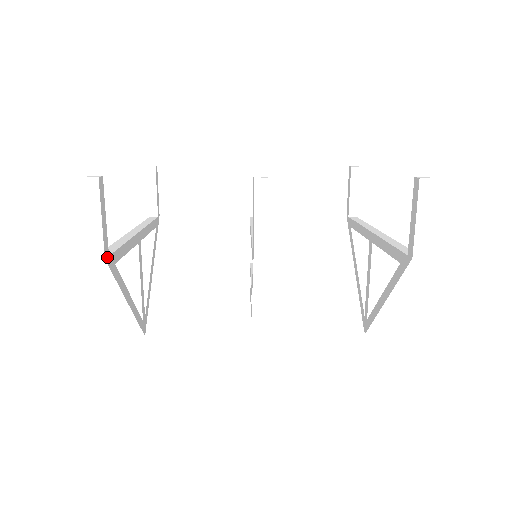
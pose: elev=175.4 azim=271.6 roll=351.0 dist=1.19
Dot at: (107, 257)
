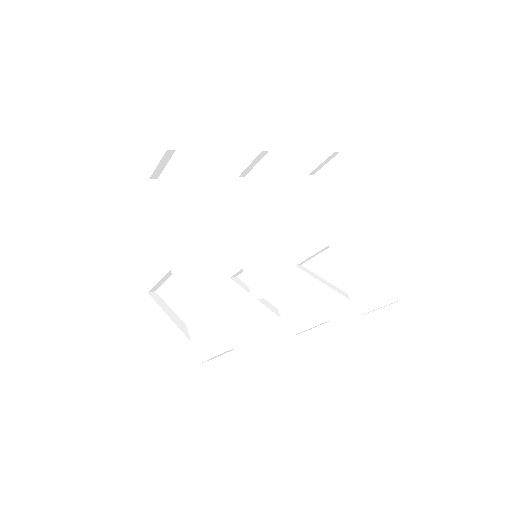
Dot at: occluded
